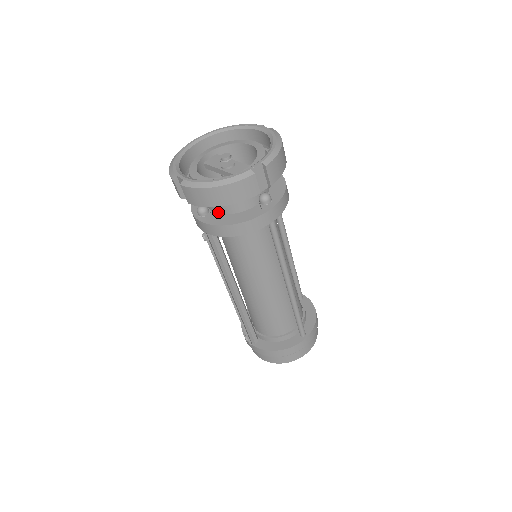
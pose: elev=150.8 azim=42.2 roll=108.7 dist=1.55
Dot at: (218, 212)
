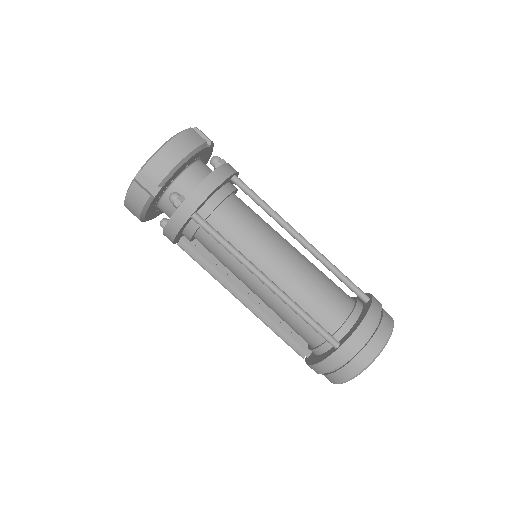
Dot at: occluded
